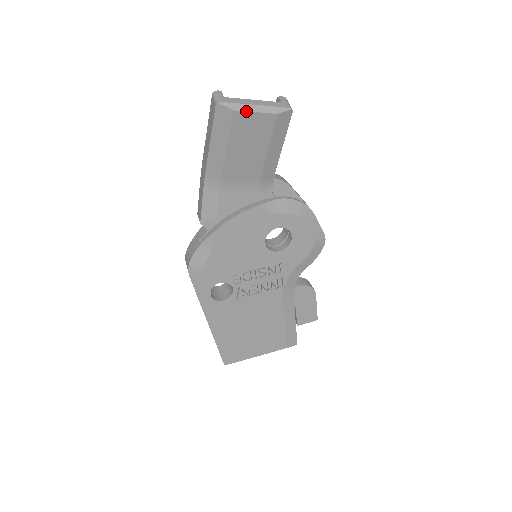
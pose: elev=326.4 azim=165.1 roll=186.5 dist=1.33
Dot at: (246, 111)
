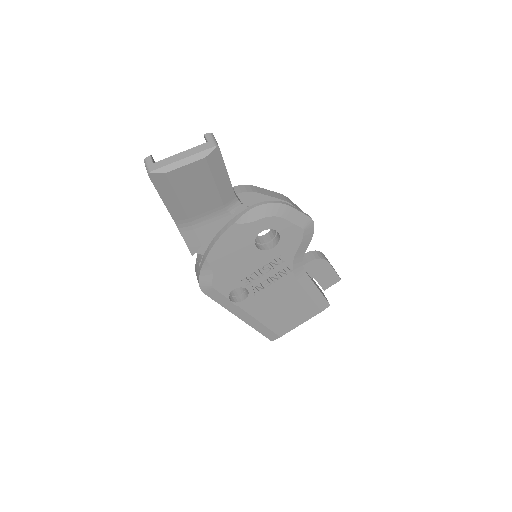
Dot at: (176, 169)
